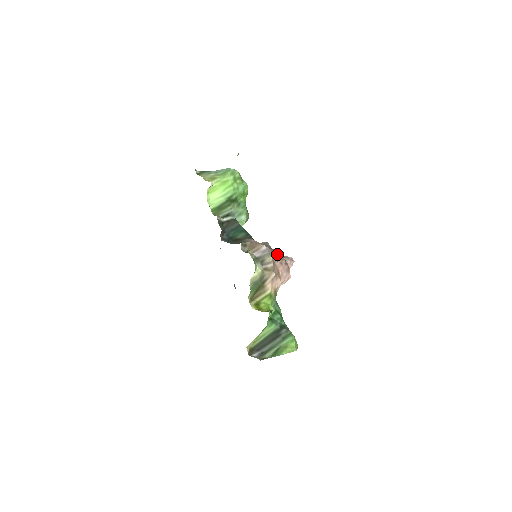
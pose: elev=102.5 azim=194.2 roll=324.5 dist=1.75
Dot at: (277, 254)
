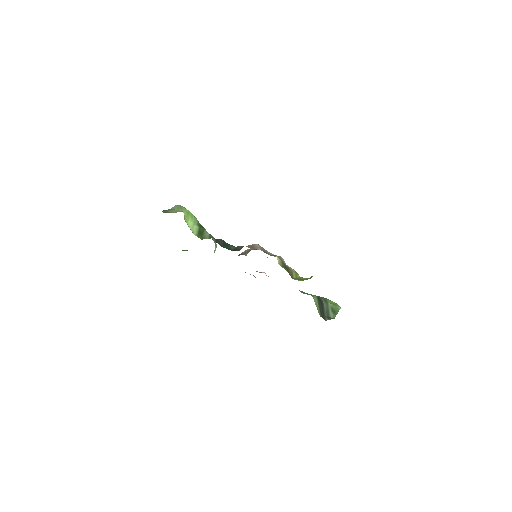
Dot at: occluded
